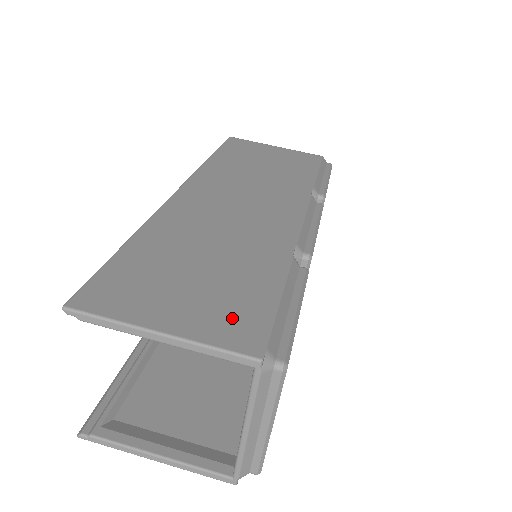
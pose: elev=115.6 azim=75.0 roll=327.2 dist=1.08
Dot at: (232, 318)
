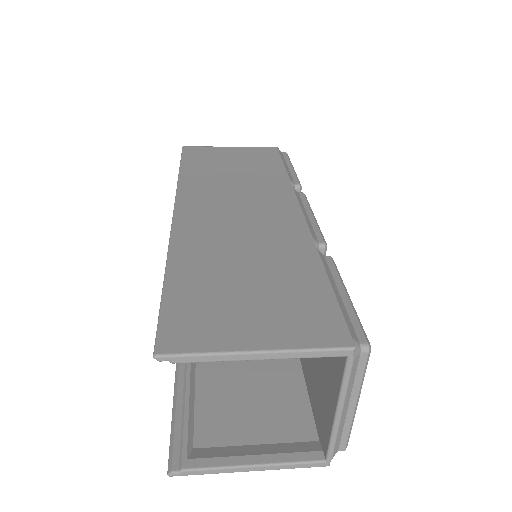
Dot at: (306, 319)
